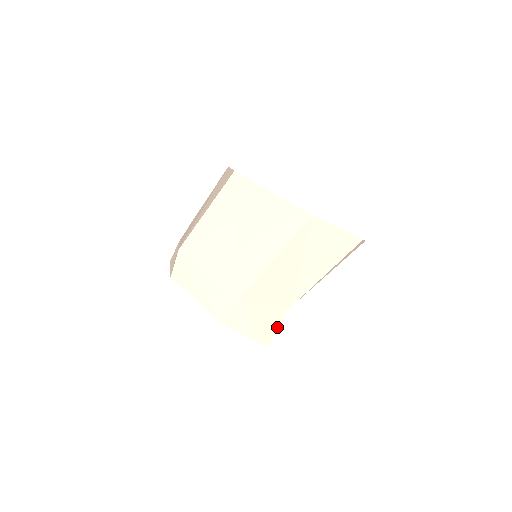
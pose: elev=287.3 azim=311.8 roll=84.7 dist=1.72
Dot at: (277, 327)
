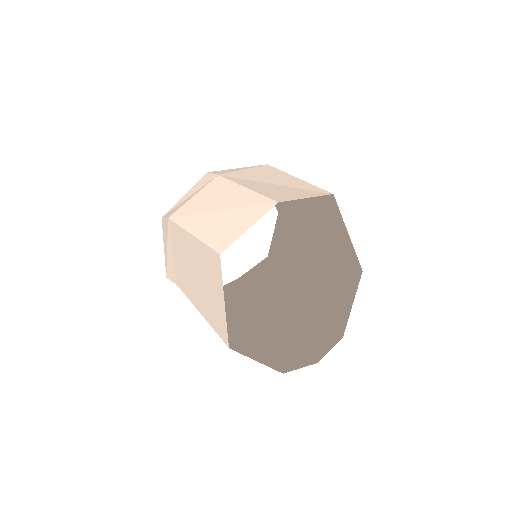
Dot at: occluded
